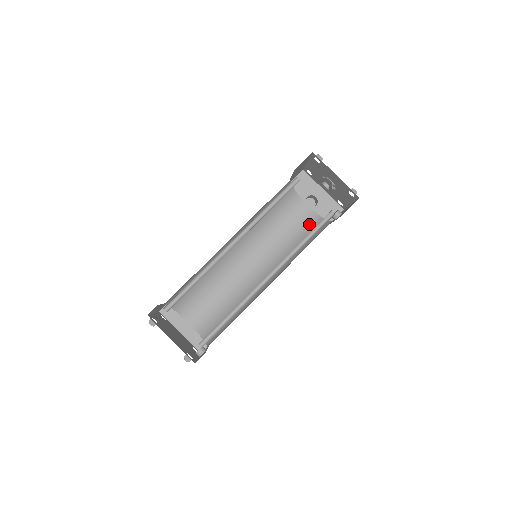
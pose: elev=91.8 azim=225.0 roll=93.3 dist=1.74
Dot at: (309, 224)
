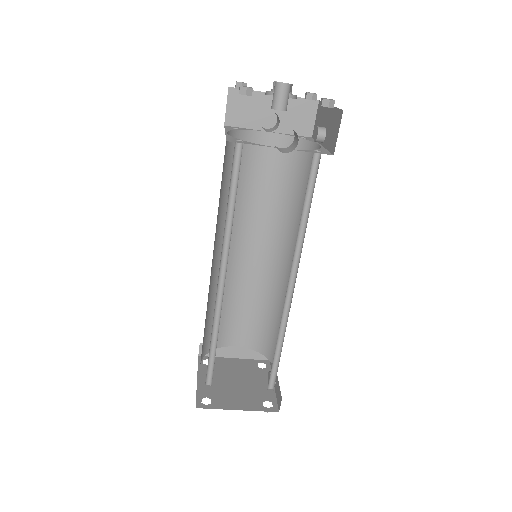
Dot at: (288, 157)
